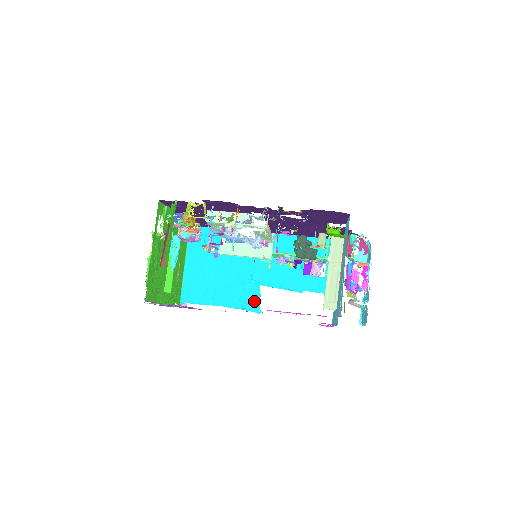
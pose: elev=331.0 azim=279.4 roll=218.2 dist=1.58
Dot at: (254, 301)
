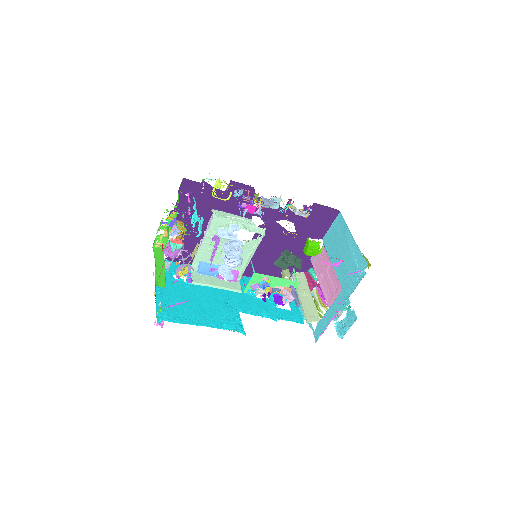
Dot at: (237, 322)
